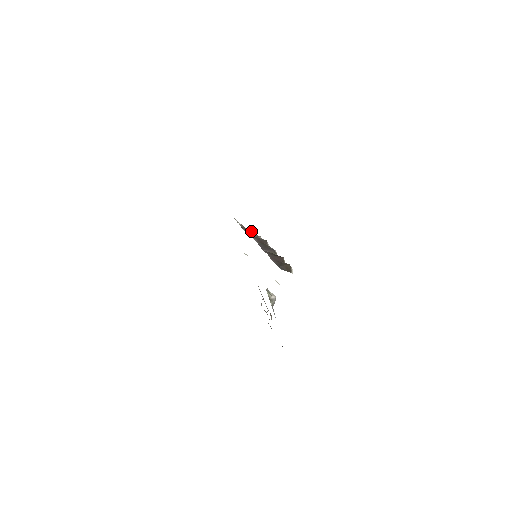
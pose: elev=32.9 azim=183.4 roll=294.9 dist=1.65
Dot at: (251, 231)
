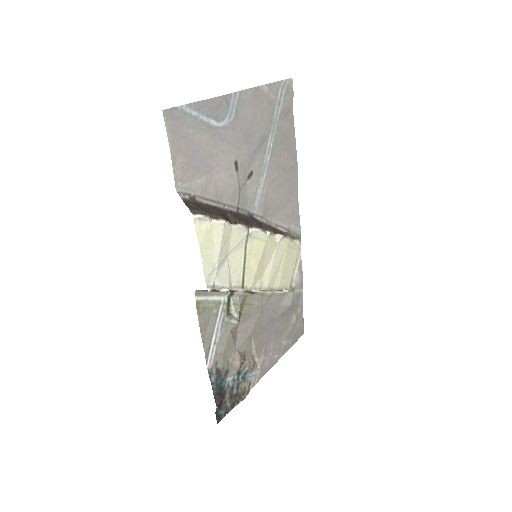
Dot at: (278, 233)
